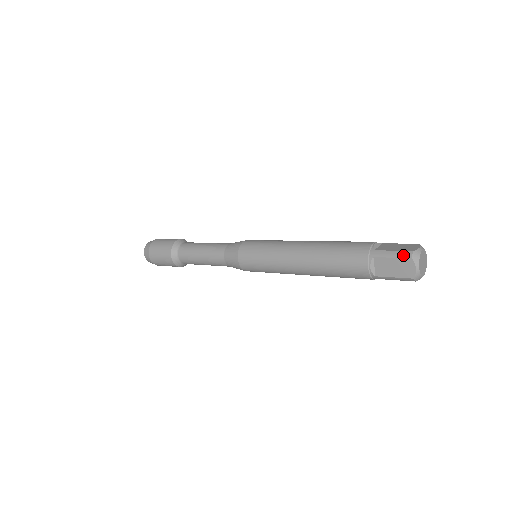
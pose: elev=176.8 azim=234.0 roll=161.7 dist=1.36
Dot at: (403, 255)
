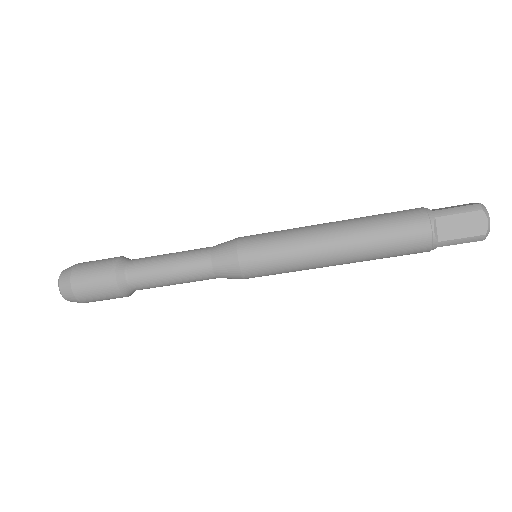
Dot at: (471, 208)
